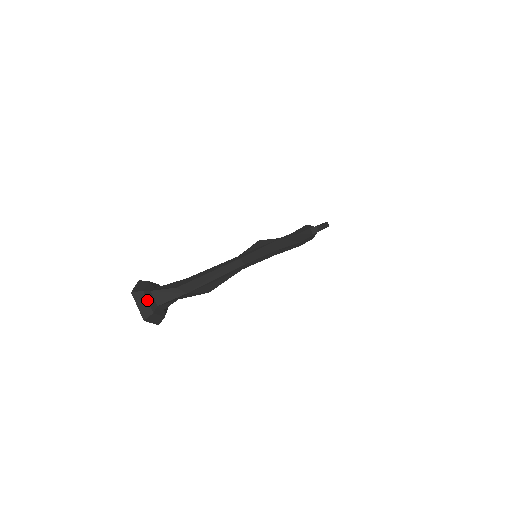
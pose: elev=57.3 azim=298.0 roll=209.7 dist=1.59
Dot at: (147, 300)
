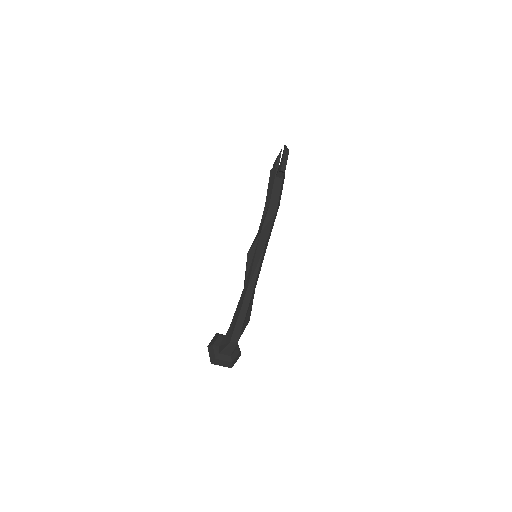
Dot at: (222, 360)
